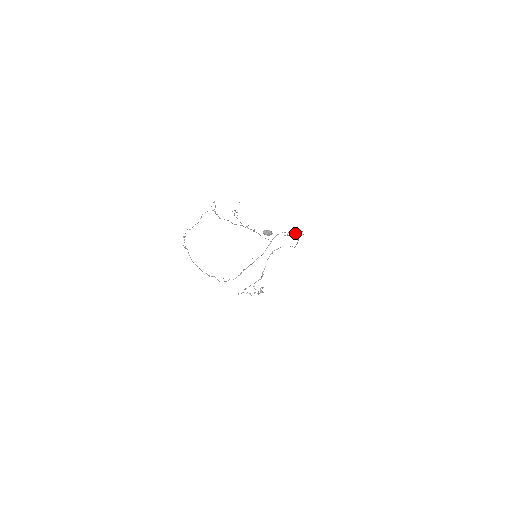
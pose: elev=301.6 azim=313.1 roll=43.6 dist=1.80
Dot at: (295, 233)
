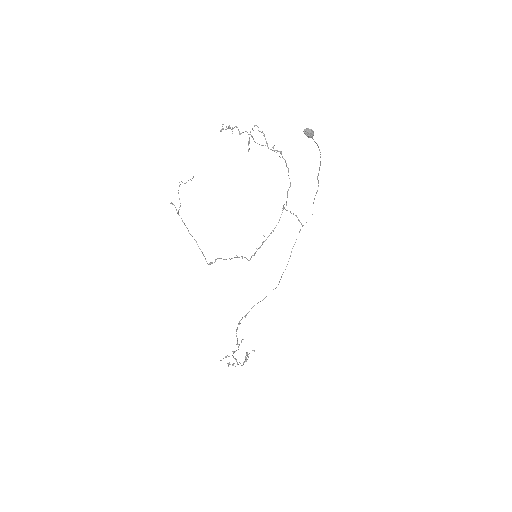
Dot at: (298, 219)
